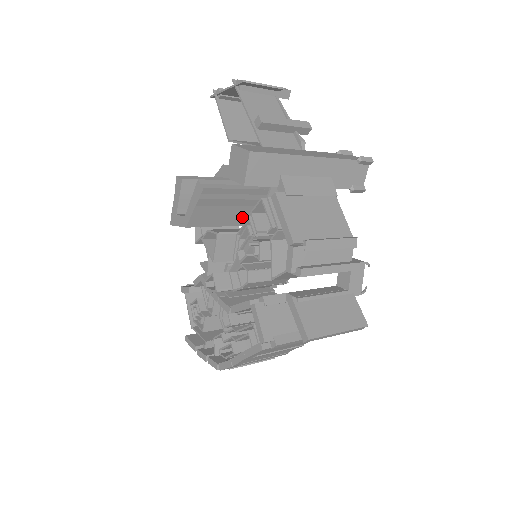
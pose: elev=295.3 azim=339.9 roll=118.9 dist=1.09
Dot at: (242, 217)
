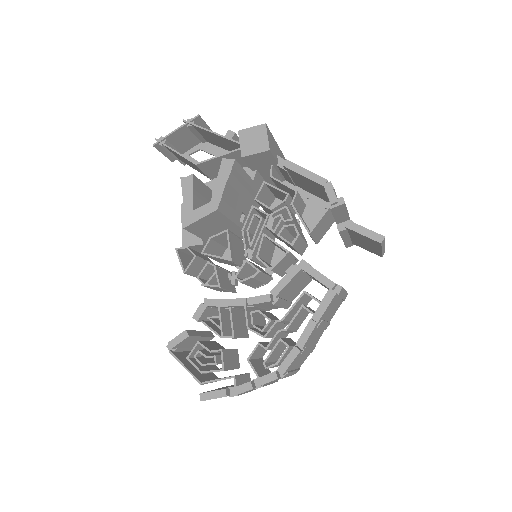
Dot at: (240, 214)
